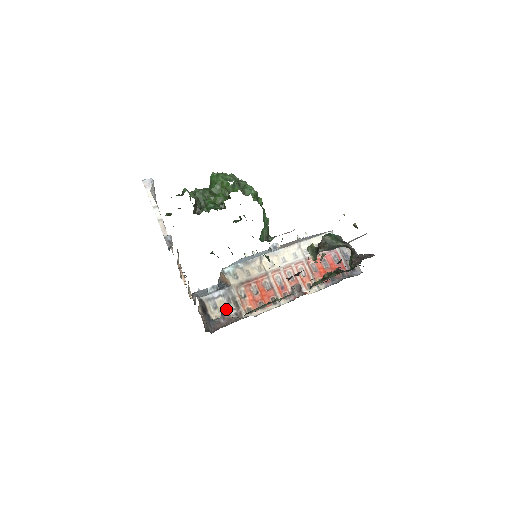
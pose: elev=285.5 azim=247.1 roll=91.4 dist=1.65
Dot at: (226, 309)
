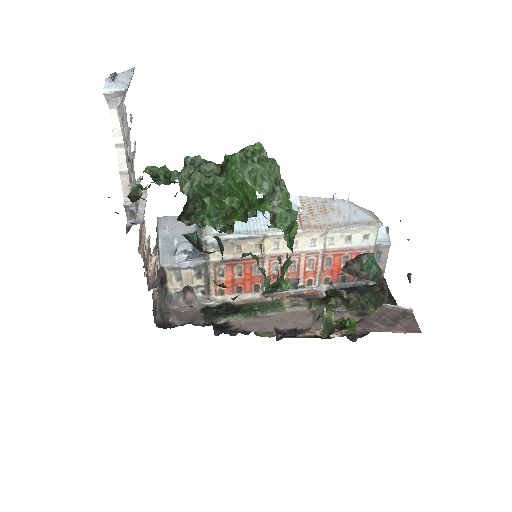
Dot at: (192, 284)
